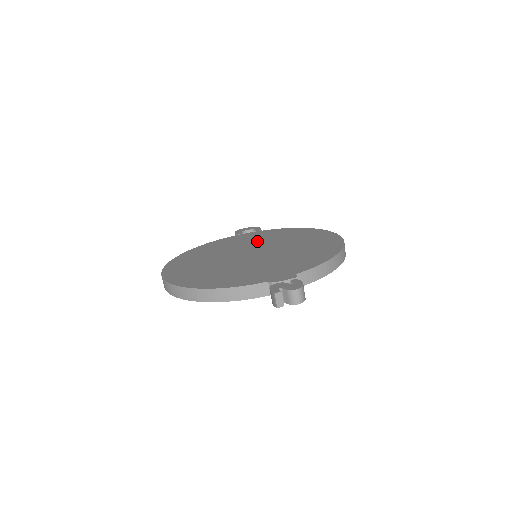
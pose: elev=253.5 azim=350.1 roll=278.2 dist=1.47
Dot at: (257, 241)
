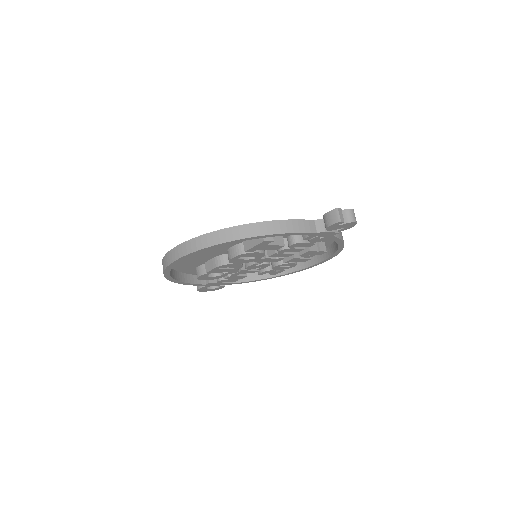
Dot at: occluded
